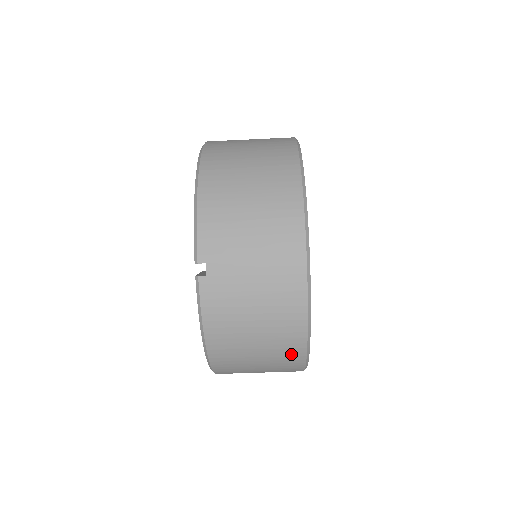
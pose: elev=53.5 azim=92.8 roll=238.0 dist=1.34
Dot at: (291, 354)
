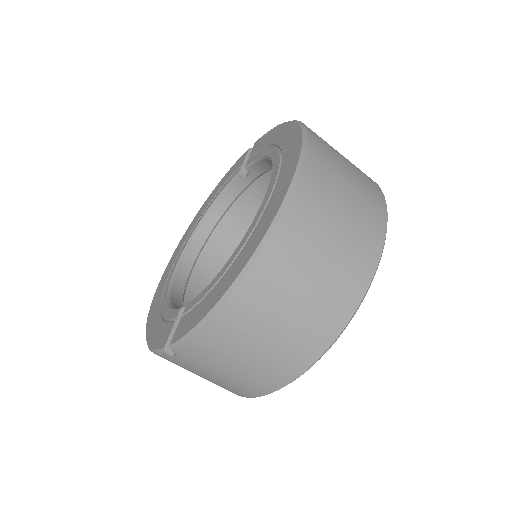
Dot at: occluded
